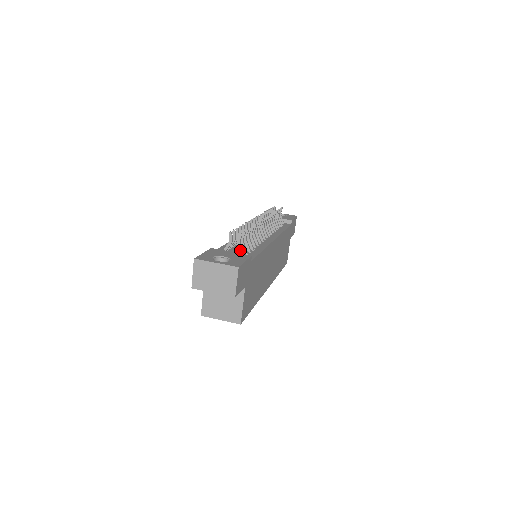
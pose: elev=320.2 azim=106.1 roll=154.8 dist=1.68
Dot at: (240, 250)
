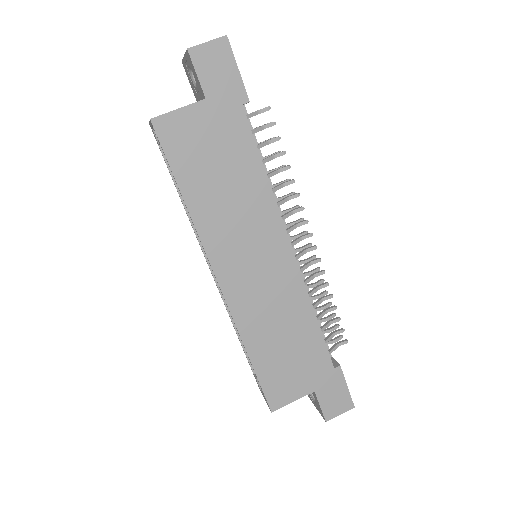
Dot at: (250, 113)
